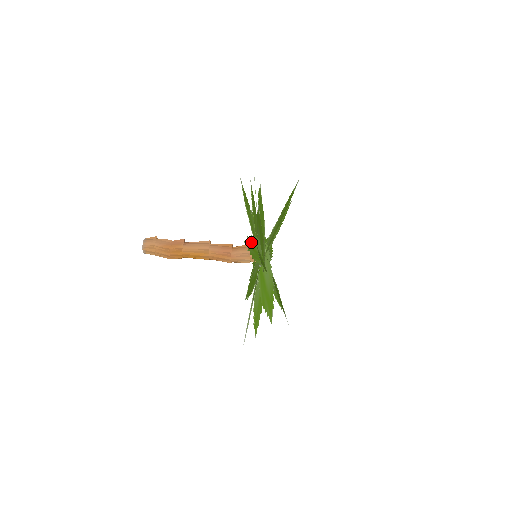
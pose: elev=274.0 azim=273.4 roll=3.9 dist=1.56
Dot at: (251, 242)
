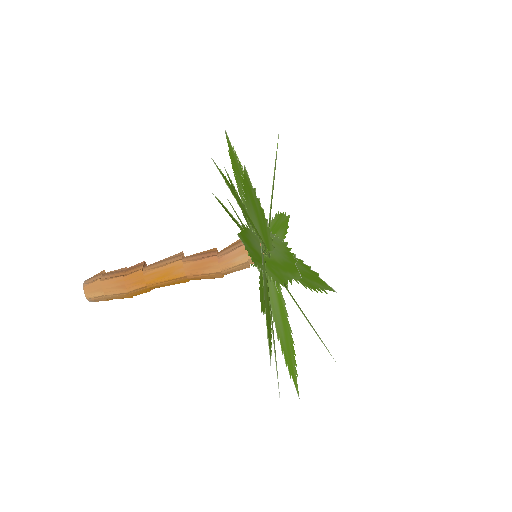
Dot at: (231, 188)
